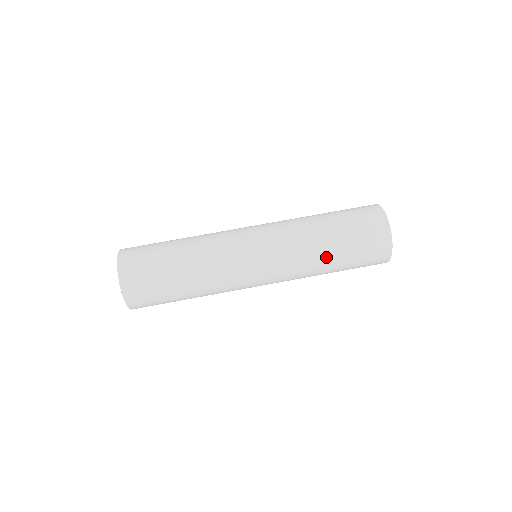
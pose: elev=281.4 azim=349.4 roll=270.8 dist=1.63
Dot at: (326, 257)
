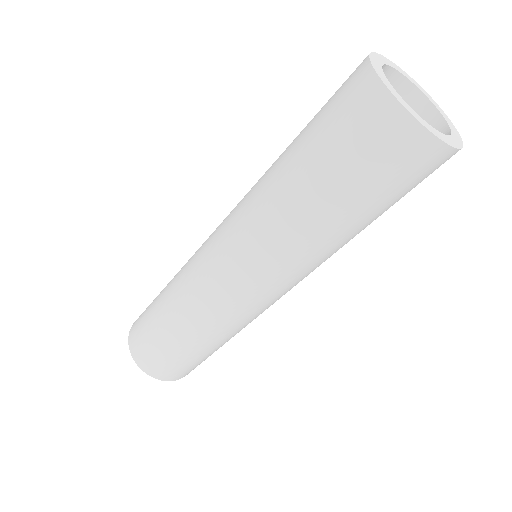
Dot at: (303, 208)
